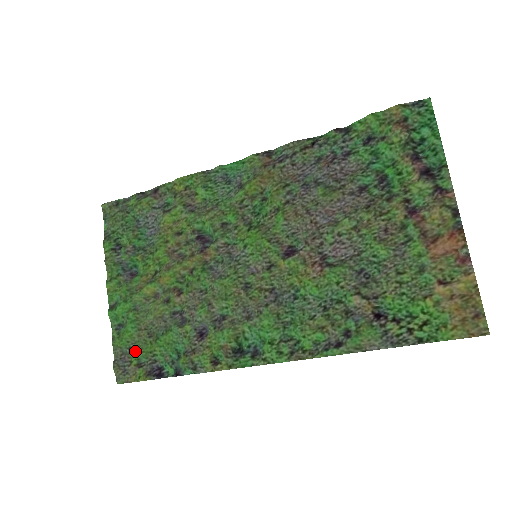
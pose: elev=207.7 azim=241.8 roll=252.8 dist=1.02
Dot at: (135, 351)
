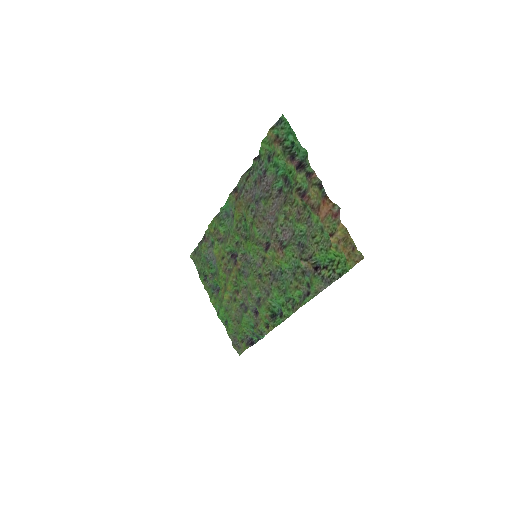
Dot at: (237, 334)
